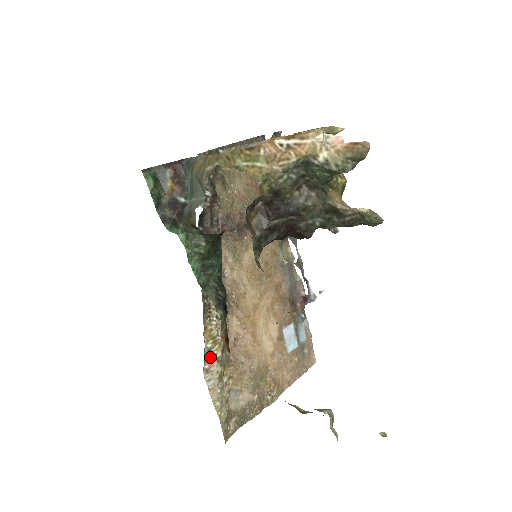
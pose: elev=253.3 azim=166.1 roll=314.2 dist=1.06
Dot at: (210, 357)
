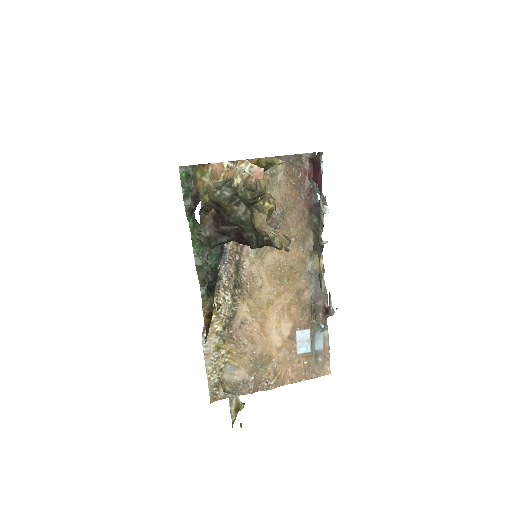
Dot at: (211, 328)
